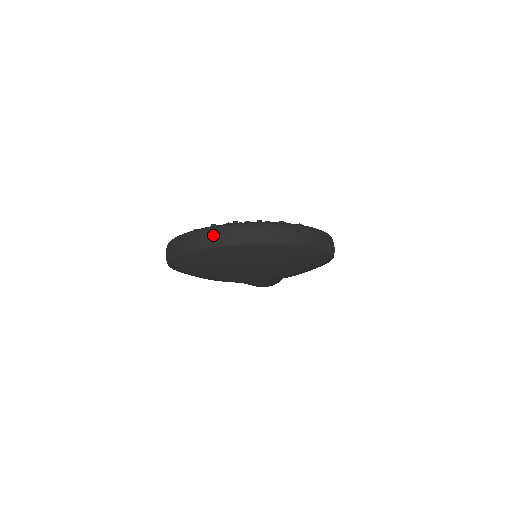
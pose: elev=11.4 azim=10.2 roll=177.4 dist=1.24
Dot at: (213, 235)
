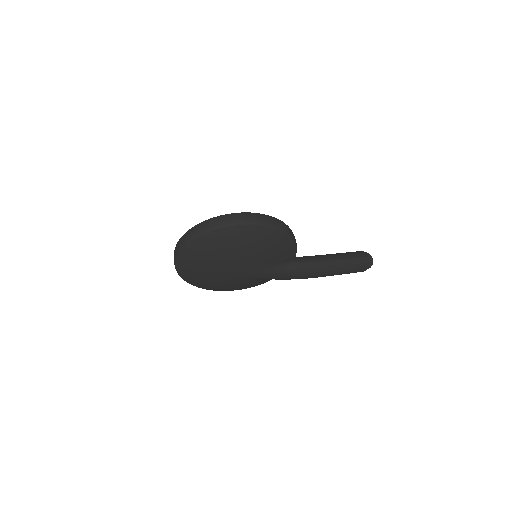
Dot at: (174, 252)
